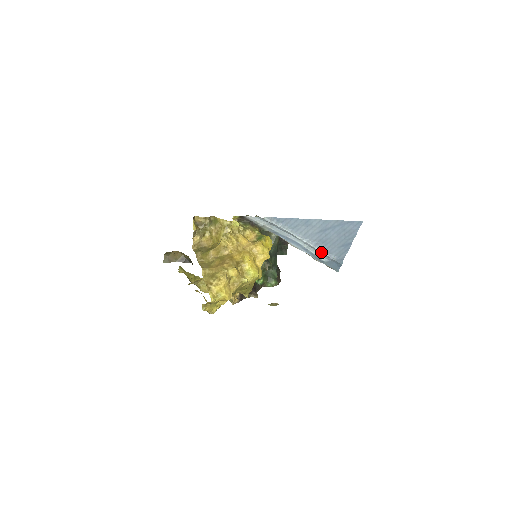
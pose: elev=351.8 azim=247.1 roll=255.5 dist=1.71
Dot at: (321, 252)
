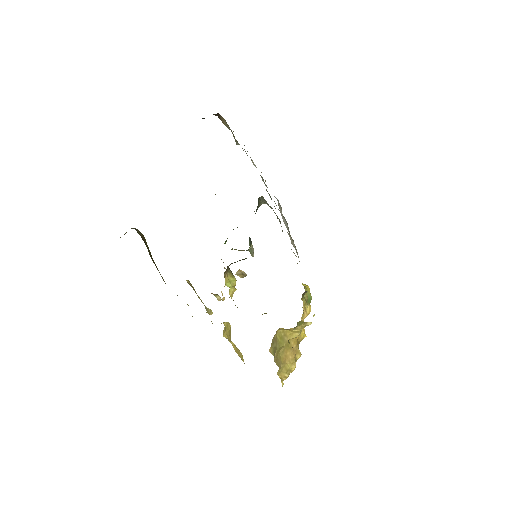
Dot at: occluded
